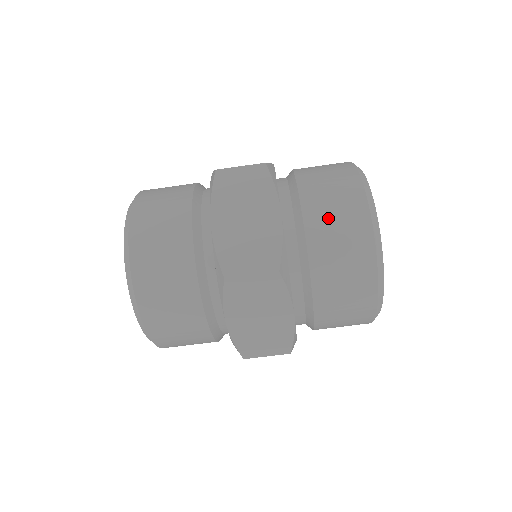
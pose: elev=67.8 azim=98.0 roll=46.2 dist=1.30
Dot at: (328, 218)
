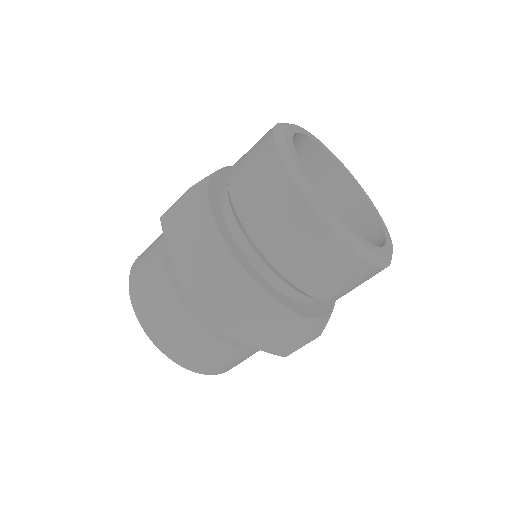
Dot at: (260, 209)
